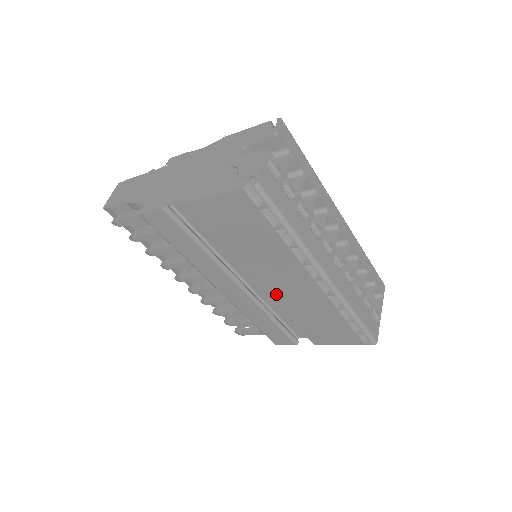
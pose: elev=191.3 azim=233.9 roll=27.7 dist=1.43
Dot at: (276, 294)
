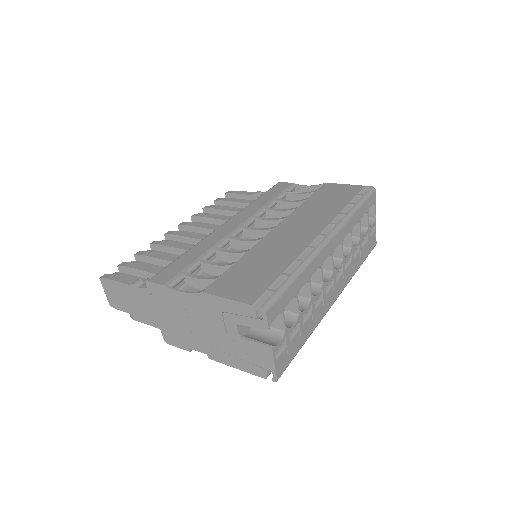
Dot at: occluded
